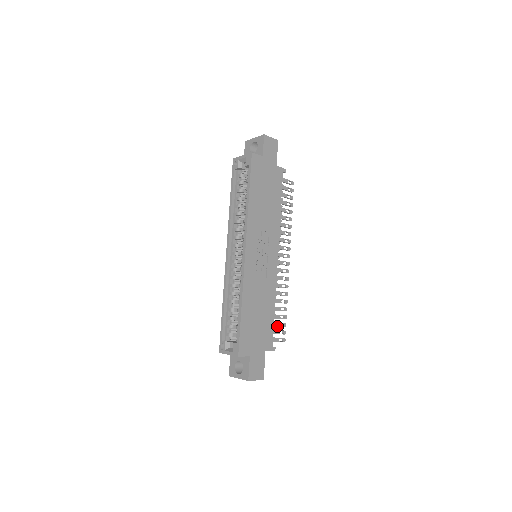
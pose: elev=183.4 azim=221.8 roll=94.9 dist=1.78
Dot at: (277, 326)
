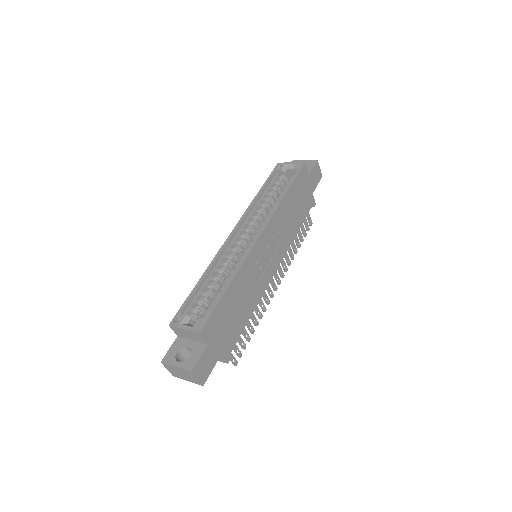
Dot at: (239, 341)
